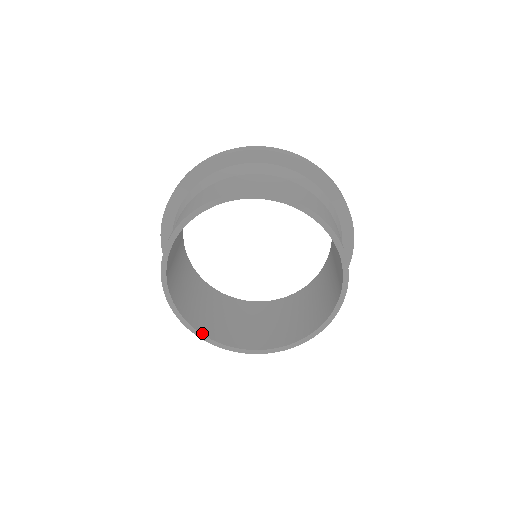
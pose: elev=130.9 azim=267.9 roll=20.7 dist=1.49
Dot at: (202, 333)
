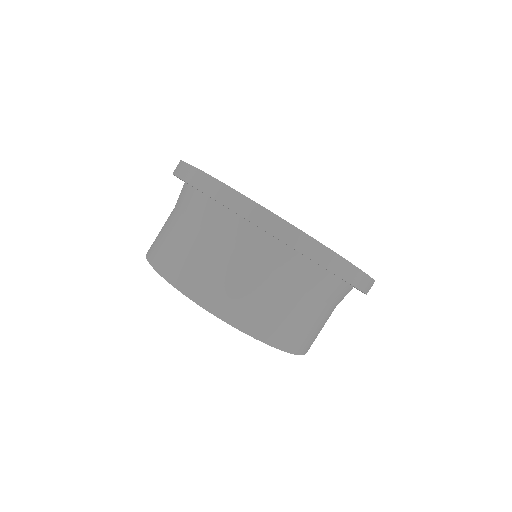
Dot at: occluded
